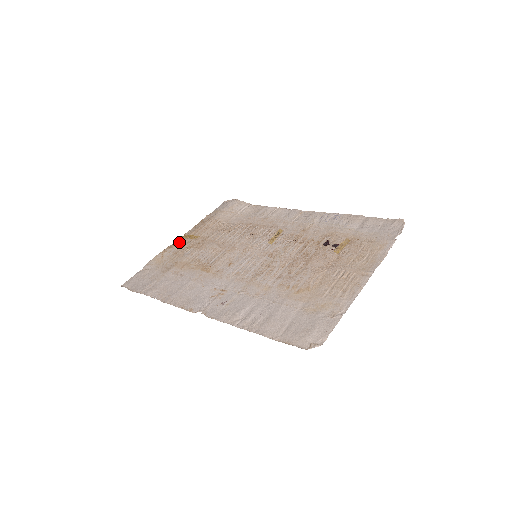
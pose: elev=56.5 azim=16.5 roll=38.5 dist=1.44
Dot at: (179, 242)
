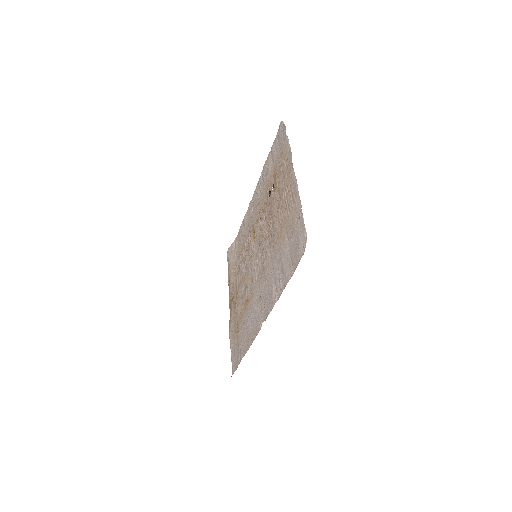
Dot at: (230, 312)
